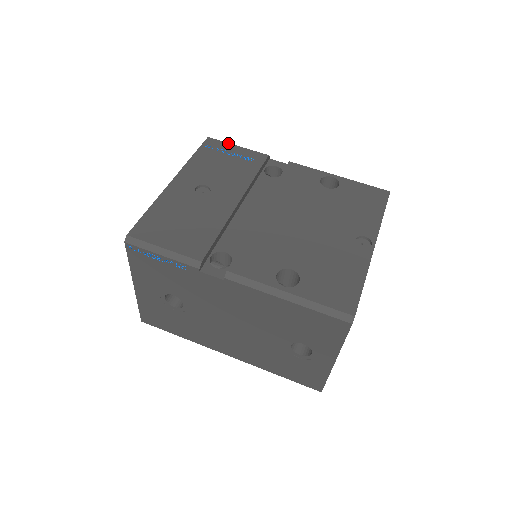
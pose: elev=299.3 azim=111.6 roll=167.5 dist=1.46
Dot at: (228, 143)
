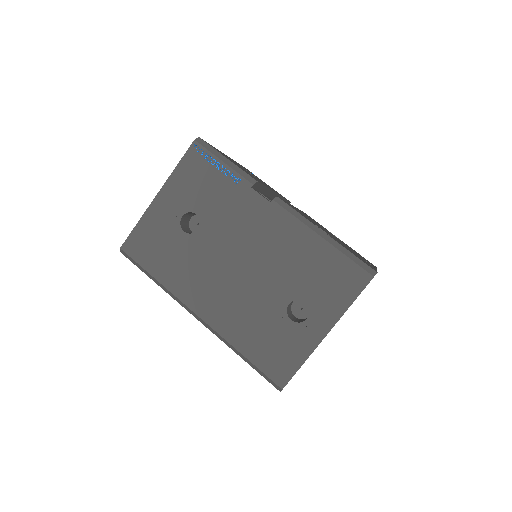
Dot at: occluded
